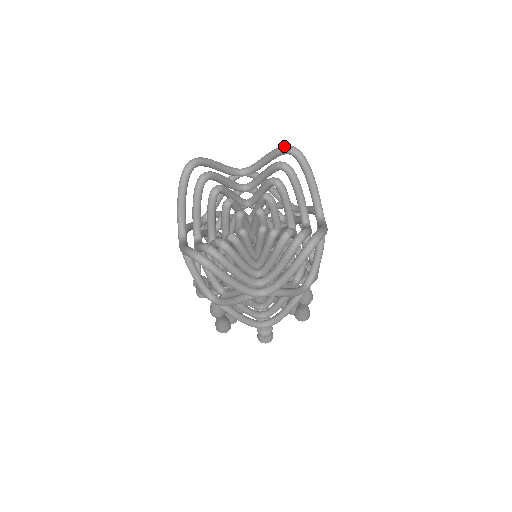
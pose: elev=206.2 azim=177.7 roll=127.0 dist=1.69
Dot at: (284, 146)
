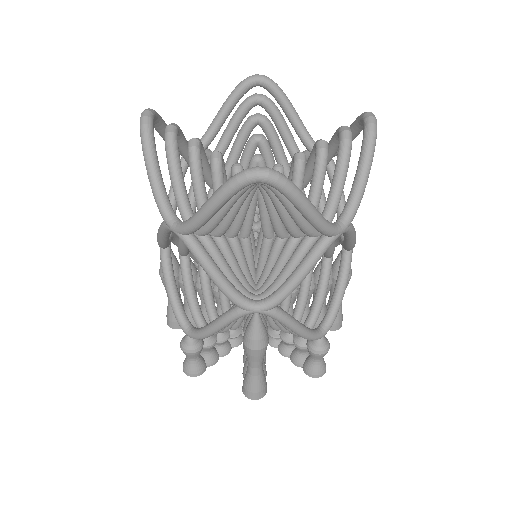
Dot at: (244, 79)
